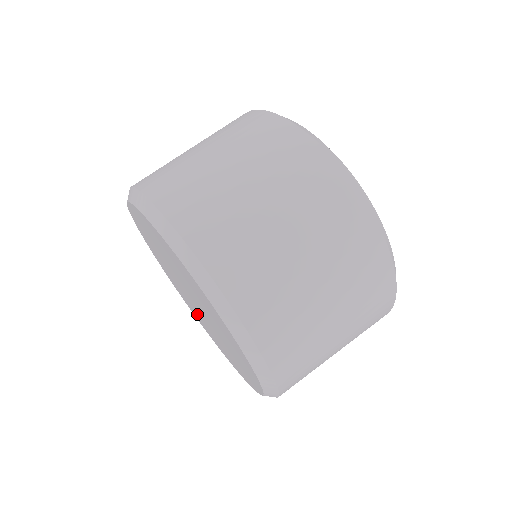
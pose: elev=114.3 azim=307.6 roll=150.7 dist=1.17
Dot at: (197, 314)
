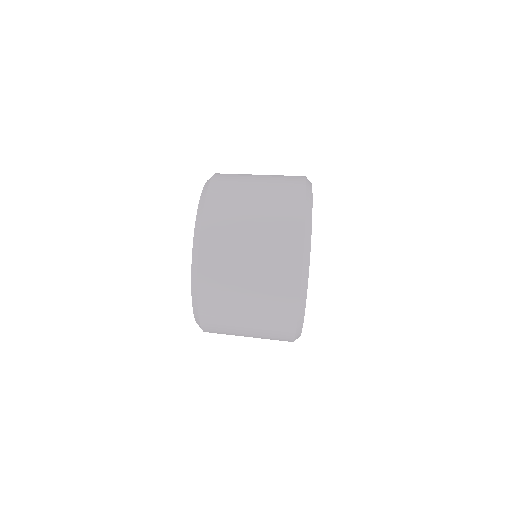
Dot at: occluded
